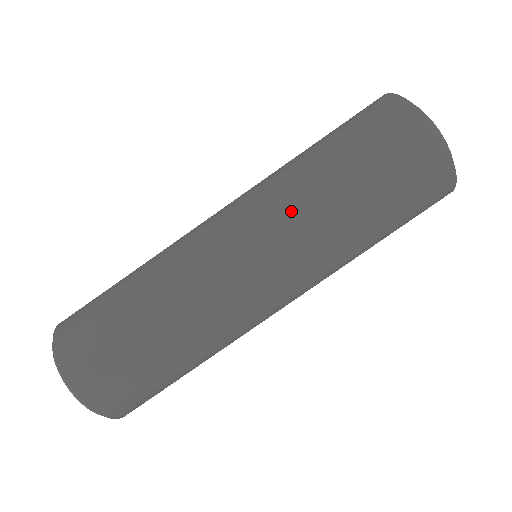
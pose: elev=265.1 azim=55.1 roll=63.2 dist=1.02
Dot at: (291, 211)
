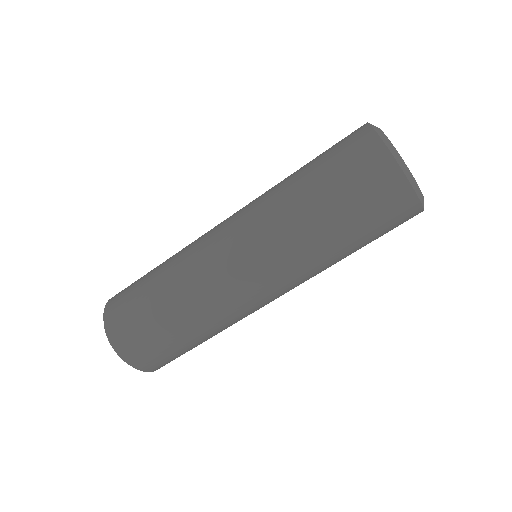
Dot at: (287, 249)
